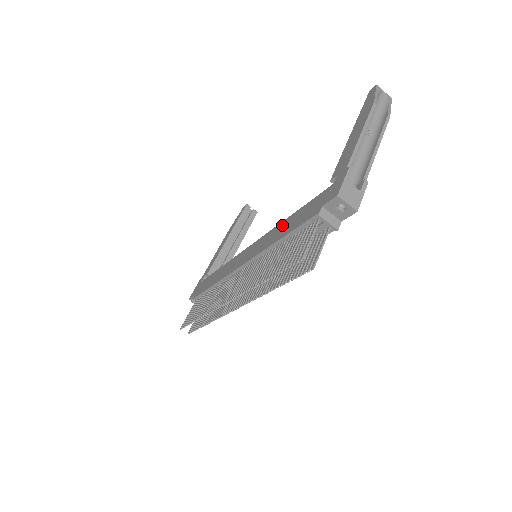
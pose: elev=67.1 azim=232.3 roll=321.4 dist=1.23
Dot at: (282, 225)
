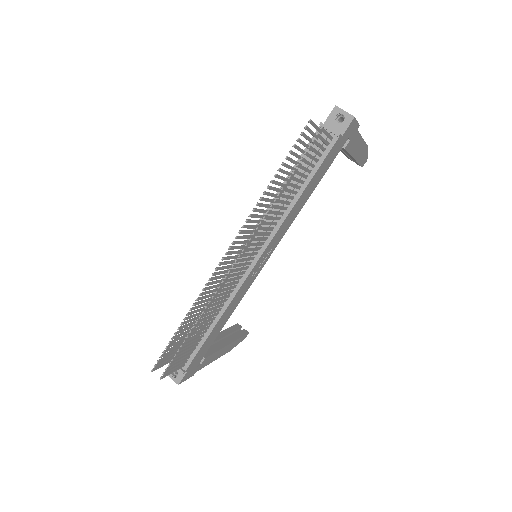
Dot at: occluded
